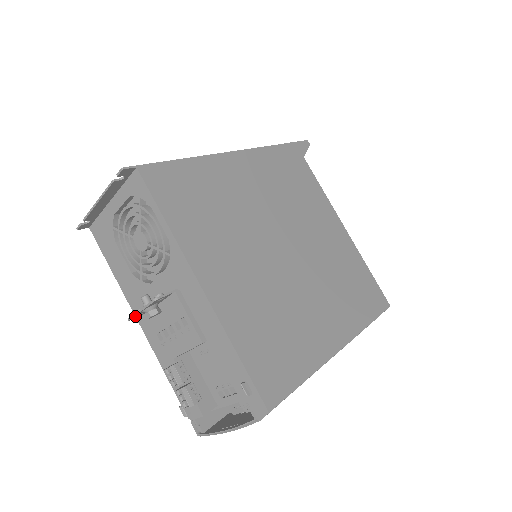
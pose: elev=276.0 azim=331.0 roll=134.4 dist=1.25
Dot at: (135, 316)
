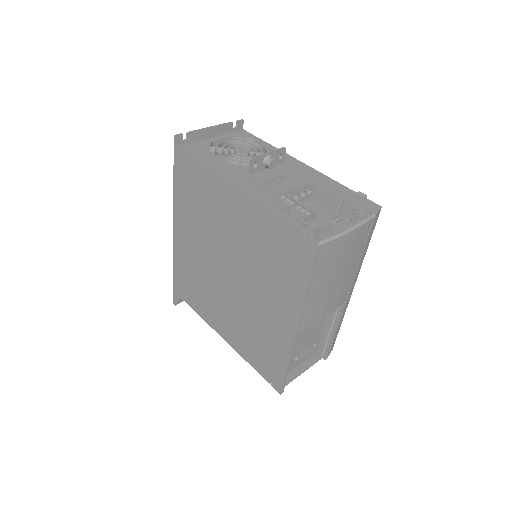
Dot at: (257, 158)
